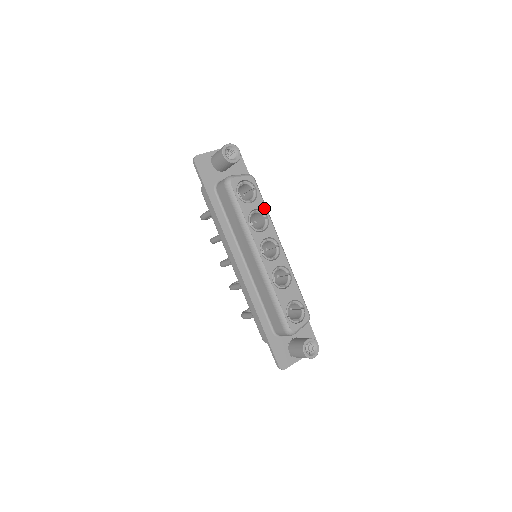
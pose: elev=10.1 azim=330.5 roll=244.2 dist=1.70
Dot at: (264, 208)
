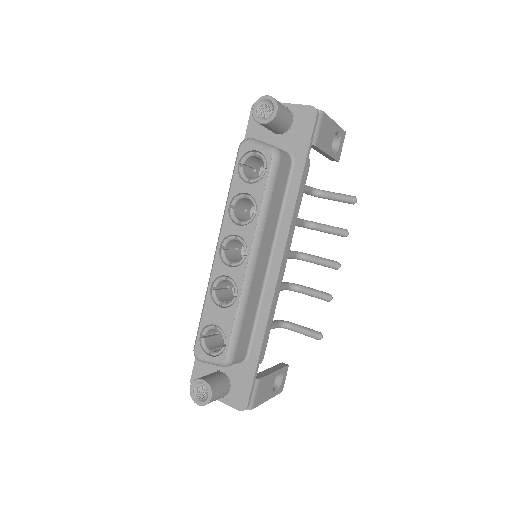
Dot at: (260, 199)
